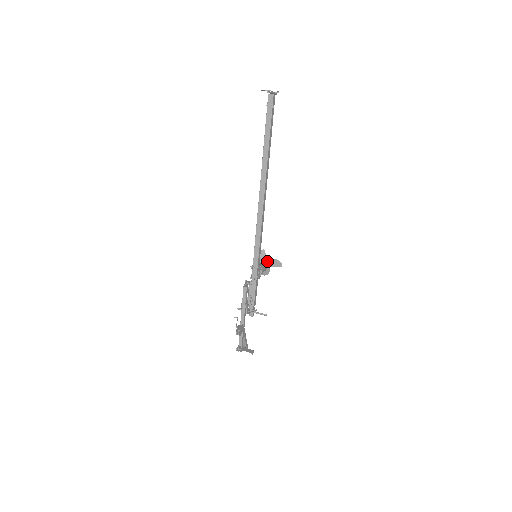
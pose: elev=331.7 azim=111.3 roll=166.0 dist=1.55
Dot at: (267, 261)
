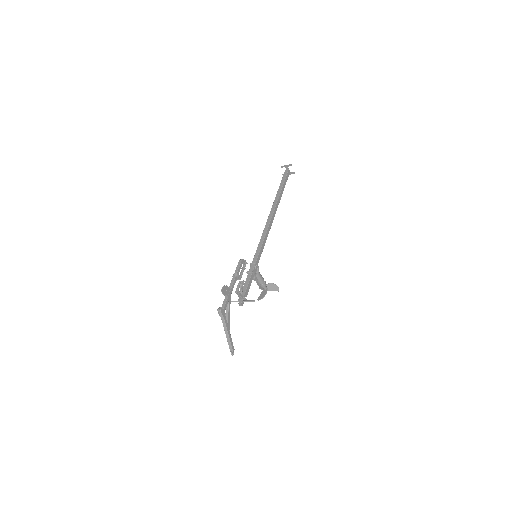
Dot at: (266, 285)
